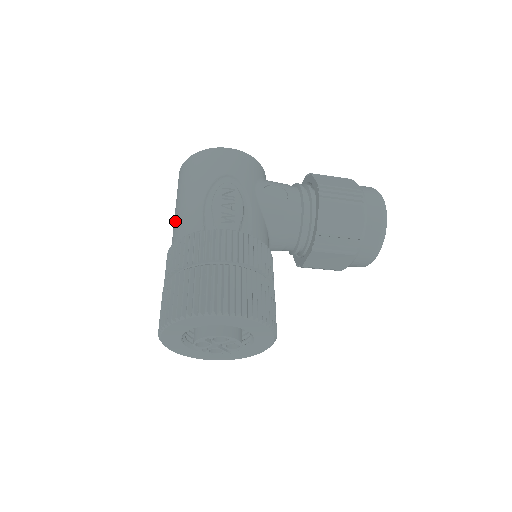
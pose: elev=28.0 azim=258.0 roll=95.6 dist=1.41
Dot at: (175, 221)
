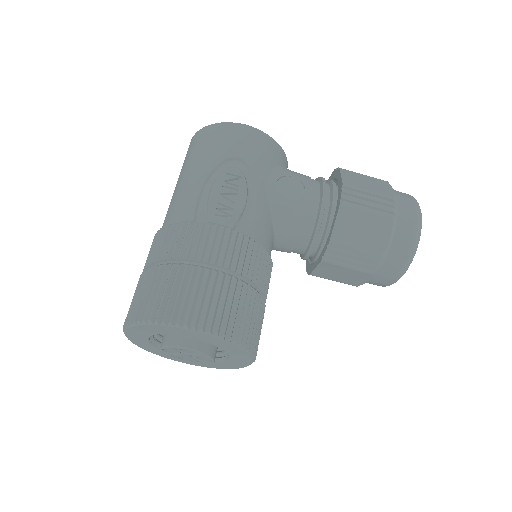
Dot at: (170, 202)
